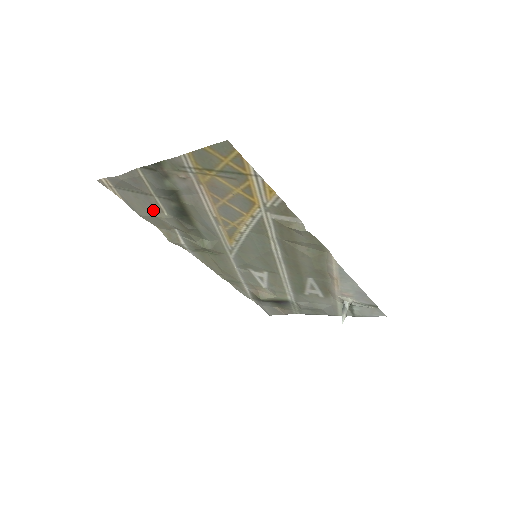
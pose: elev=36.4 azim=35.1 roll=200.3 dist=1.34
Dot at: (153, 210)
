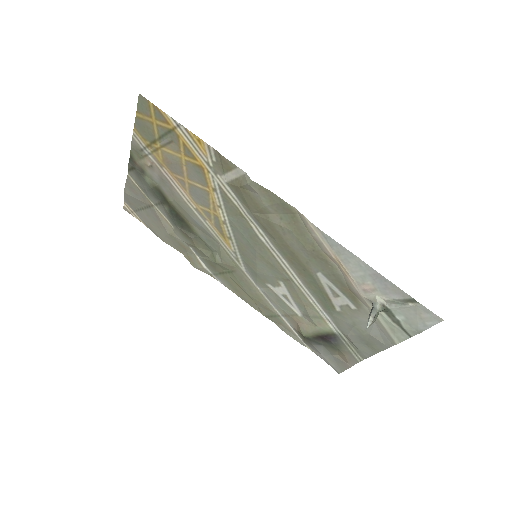
Dot at: (163, 226)
